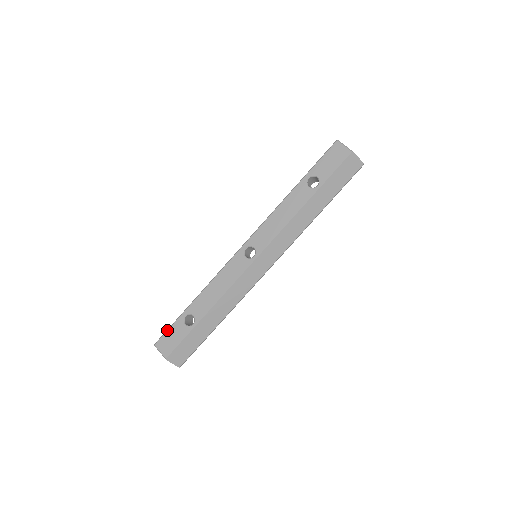
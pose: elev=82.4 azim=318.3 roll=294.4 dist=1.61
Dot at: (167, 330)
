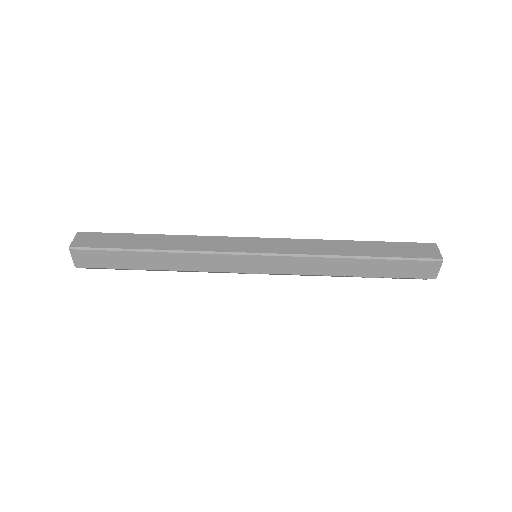
Dot at: occluded
